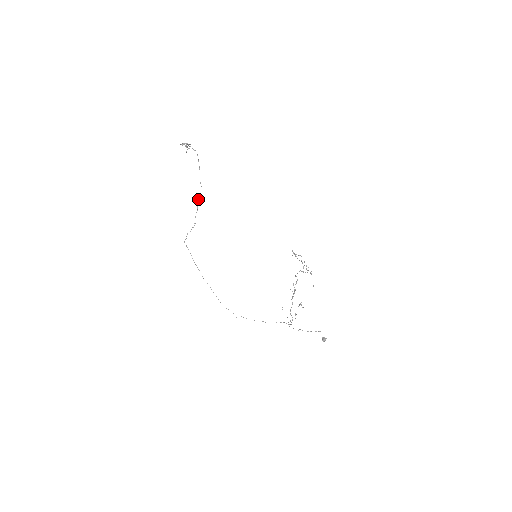
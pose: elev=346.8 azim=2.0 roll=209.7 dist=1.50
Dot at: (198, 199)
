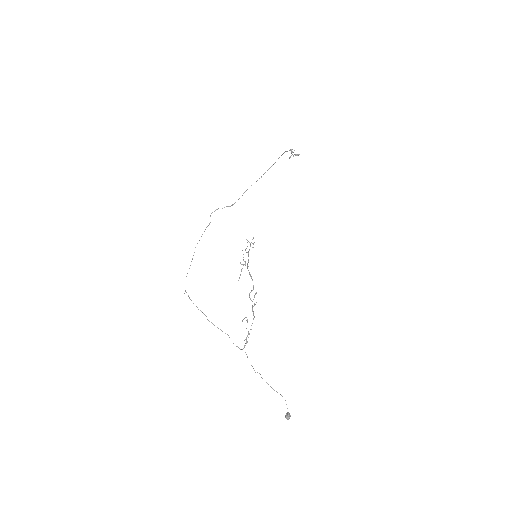
Dot at: occluded
